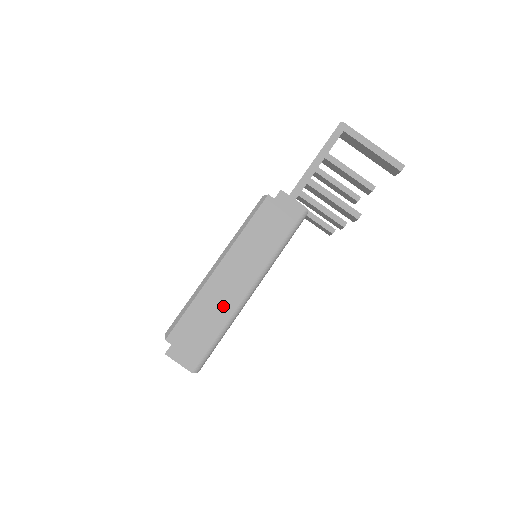
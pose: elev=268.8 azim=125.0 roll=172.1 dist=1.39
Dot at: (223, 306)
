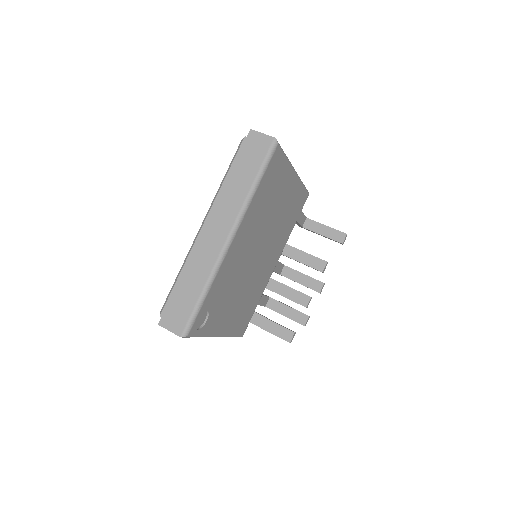
Dot at: occluded
